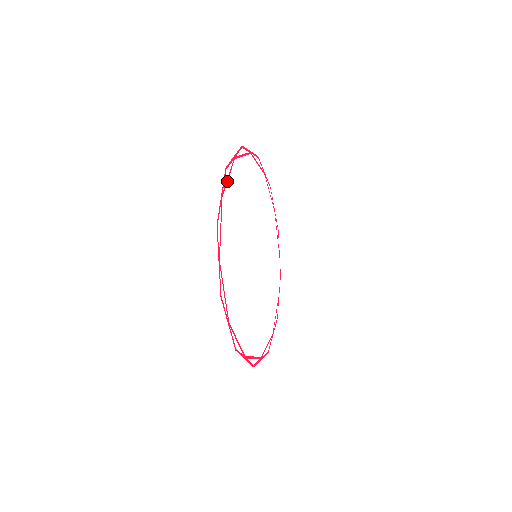
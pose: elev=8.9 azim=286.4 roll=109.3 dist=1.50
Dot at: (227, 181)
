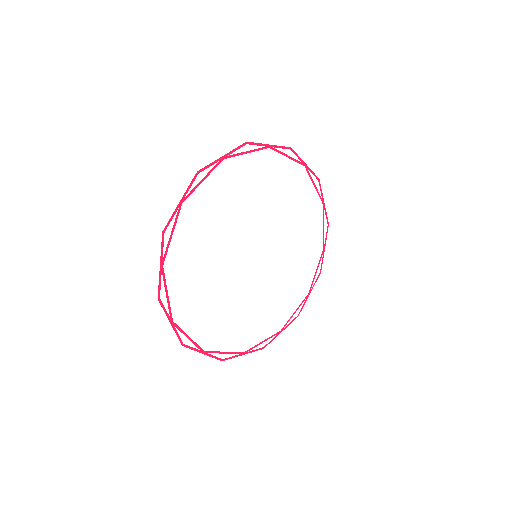
Dot at: (168, 300)
